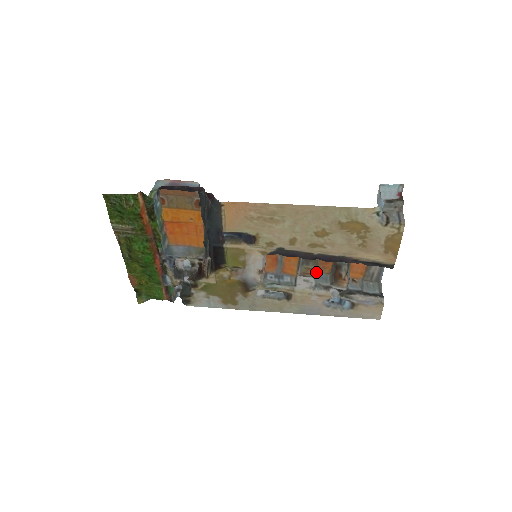
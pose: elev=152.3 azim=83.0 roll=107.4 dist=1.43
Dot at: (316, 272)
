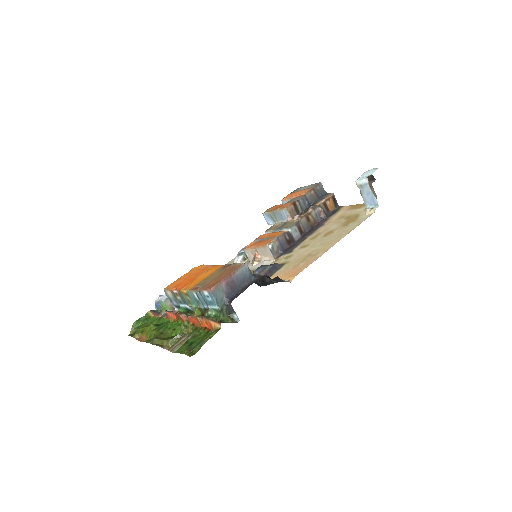
Dot at: (276, 223)
